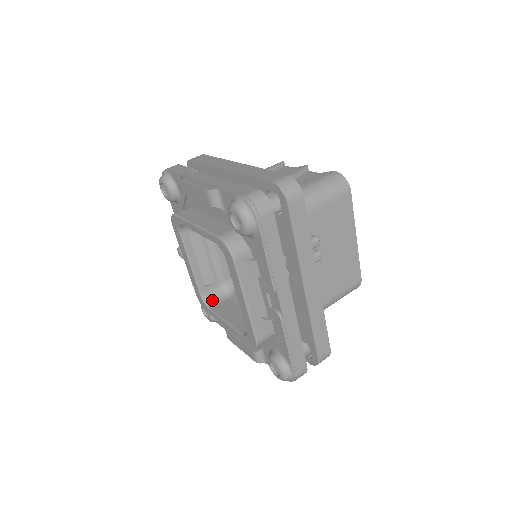
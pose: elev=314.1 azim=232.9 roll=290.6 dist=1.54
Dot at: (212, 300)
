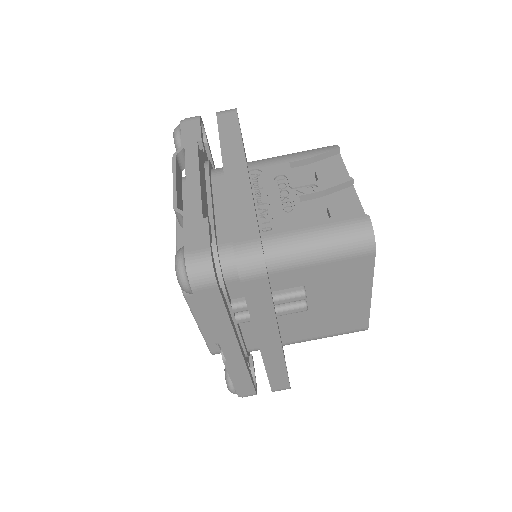
Dot at: occluded
